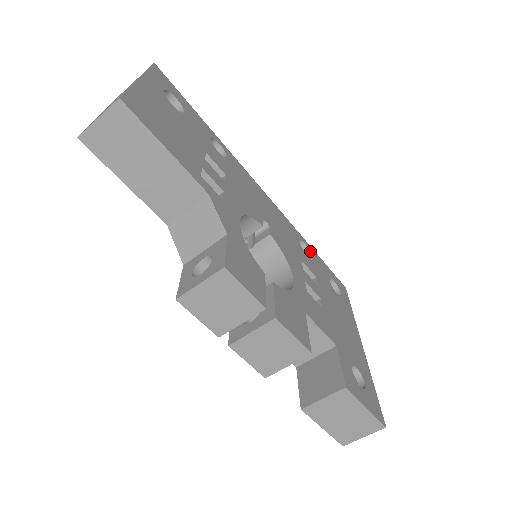
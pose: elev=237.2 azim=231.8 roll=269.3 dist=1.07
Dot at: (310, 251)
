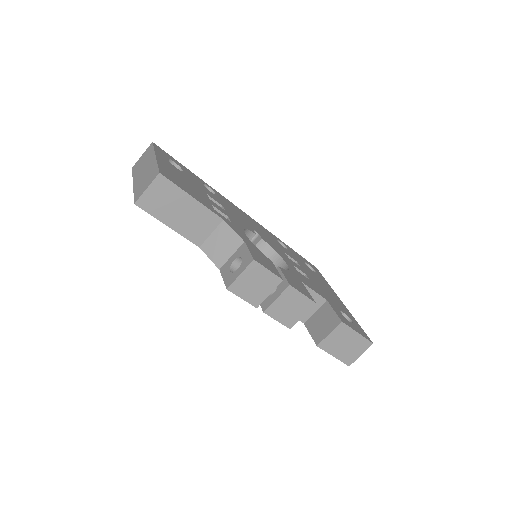
Dot at: (286, 246)
